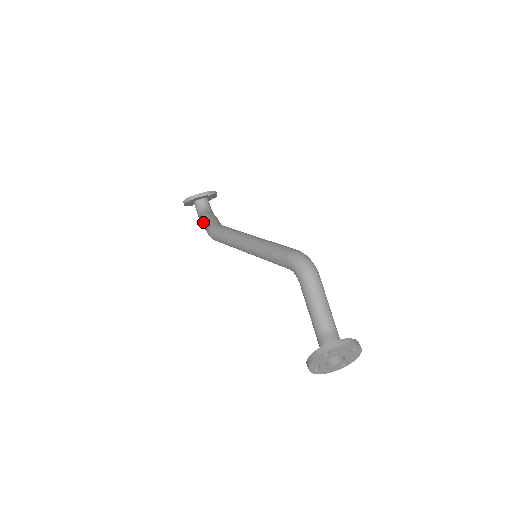
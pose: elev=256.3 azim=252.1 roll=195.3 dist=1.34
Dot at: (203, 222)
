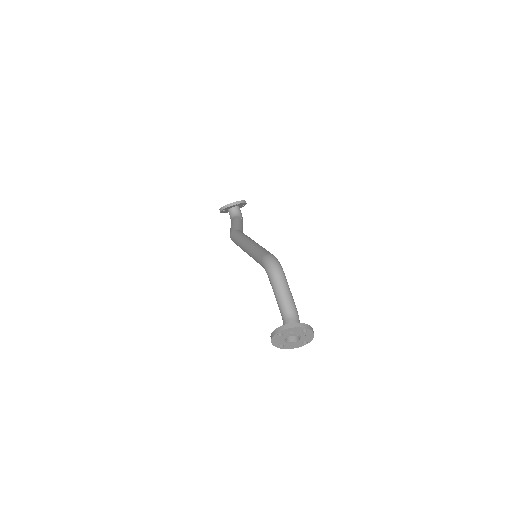
Dot at: occluded
